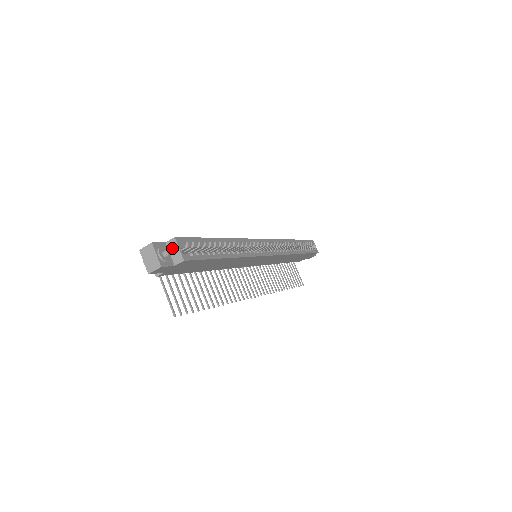
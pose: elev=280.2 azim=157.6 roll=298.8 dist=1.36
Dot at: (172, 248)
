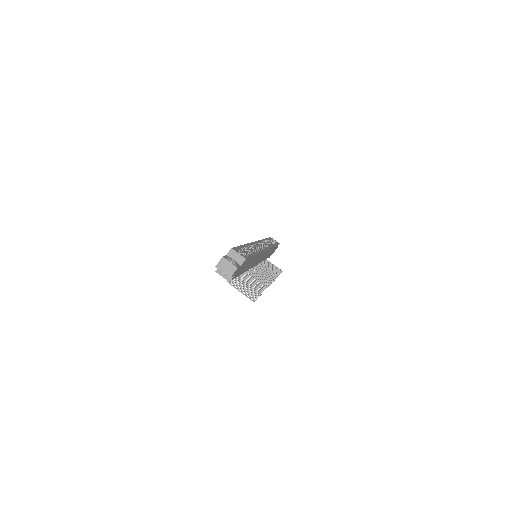
Dot at: (233, 256)
